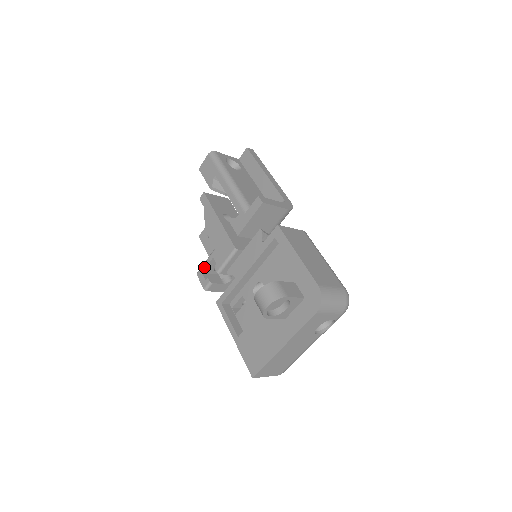
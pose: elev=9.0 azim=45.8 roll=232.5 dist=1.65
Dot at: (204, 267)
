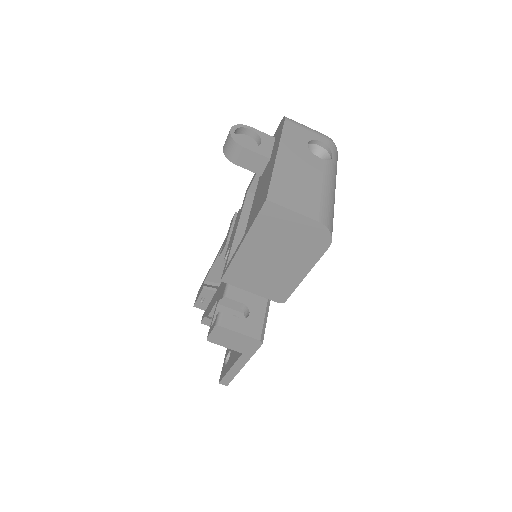
Dot at: occluded
